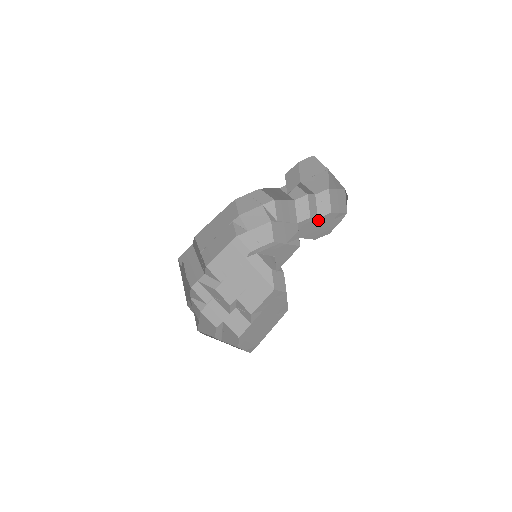
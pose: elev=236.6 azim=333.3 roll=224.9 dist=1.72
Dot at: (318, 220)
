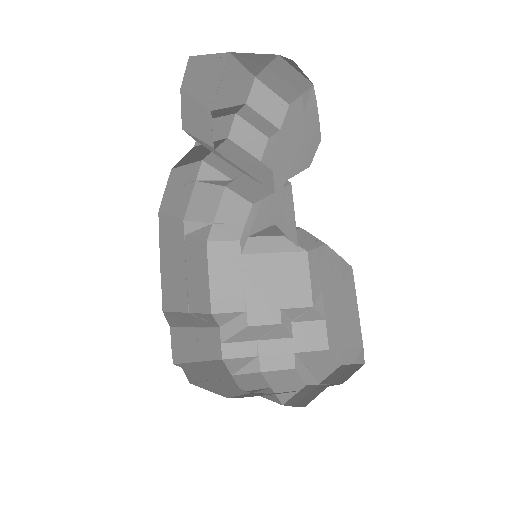
Dot at: (283, 132)
